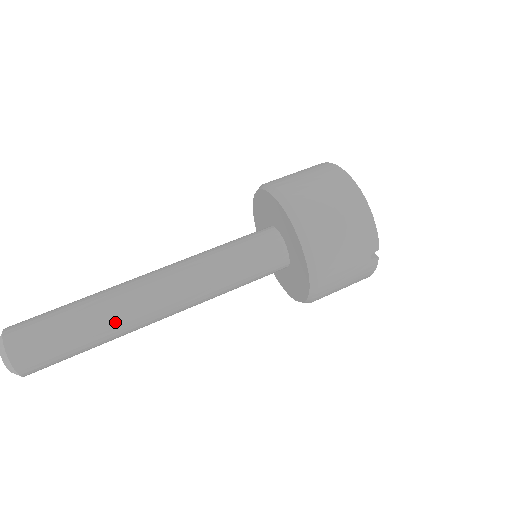
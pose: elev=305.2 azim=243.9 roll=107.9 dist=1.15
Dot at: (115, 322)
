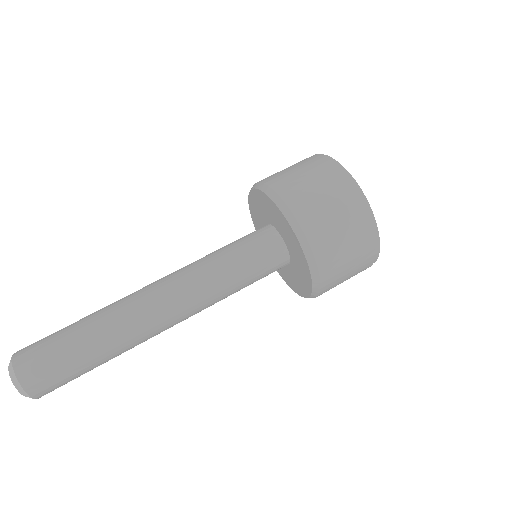
Dot at: (127, 346)
